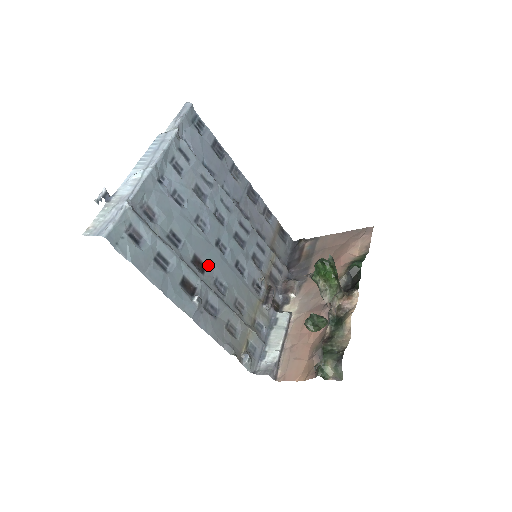
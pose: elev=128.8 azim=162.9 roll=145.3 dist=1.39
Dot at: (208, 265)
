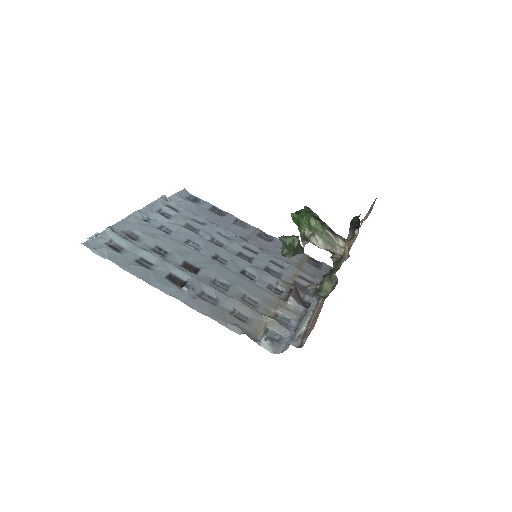
Dot at: (202, 269)
